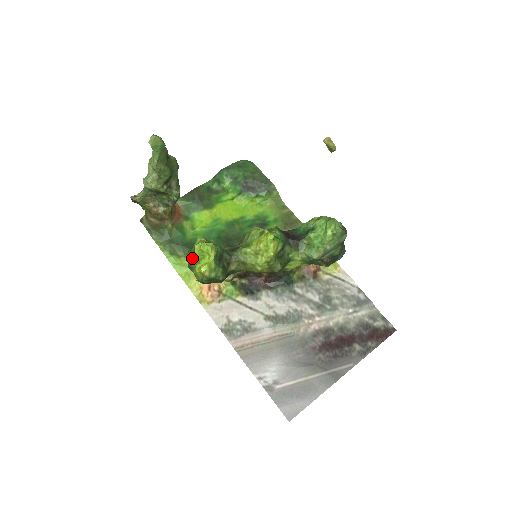
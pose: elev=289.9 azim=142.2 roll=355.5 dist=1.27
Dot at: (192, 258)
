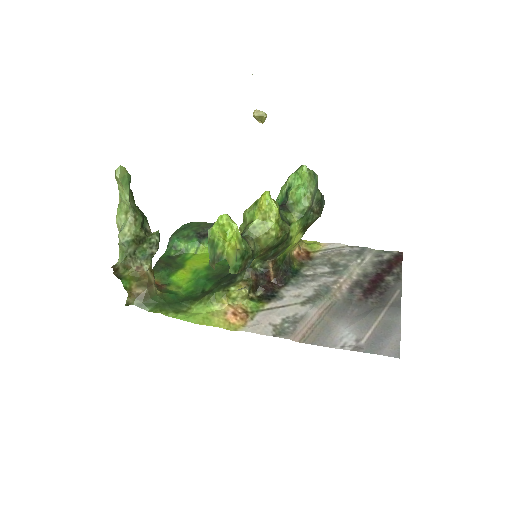
Dot at: (215, 246)
